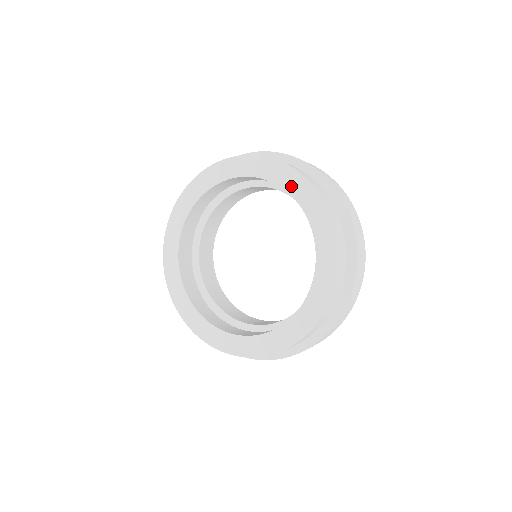
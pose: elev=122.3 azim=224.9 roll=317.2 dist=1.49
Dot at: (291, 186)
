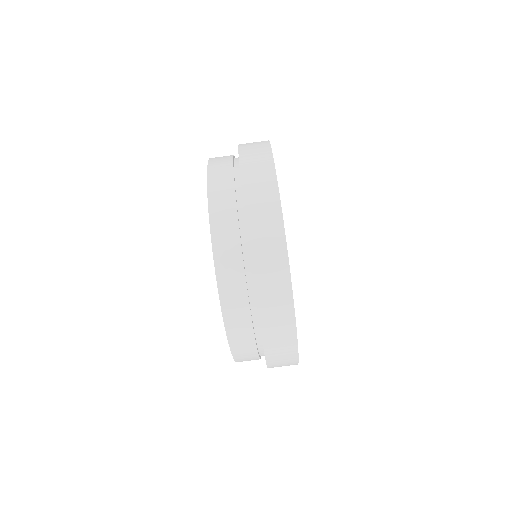
Dot at: occluded
